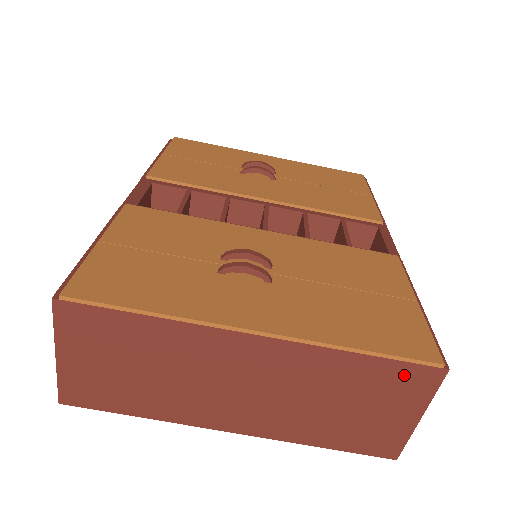
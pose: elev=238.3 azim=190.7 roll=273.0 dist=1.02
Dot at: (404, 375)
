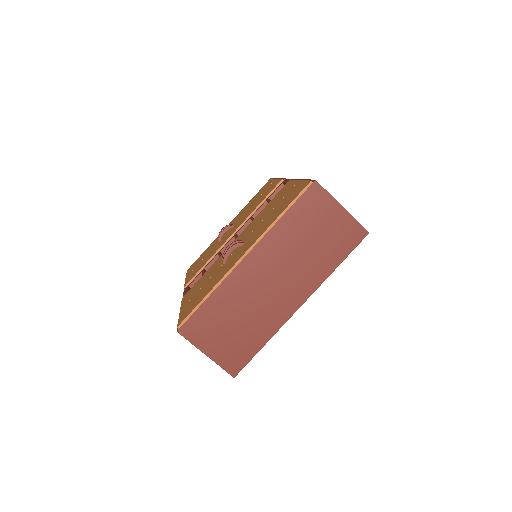
Dot at: (308, 202)
